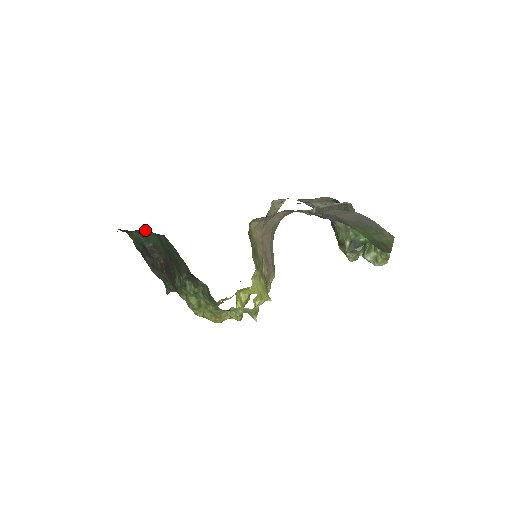
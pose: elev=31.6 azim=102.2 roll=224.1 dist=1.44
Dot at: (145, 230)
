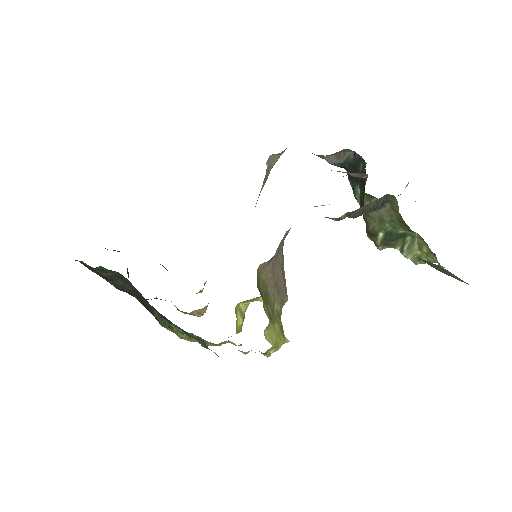
Dot at: (98, 267)
